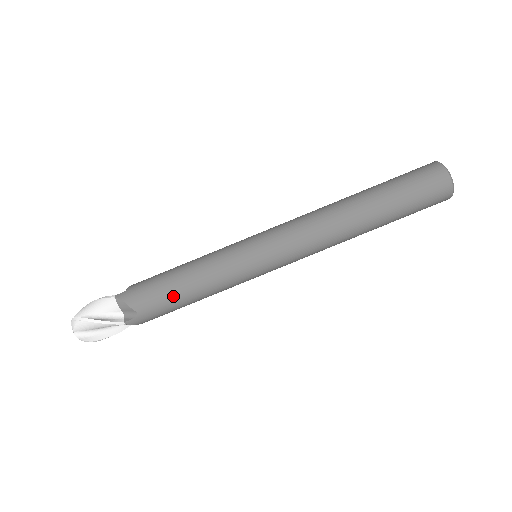
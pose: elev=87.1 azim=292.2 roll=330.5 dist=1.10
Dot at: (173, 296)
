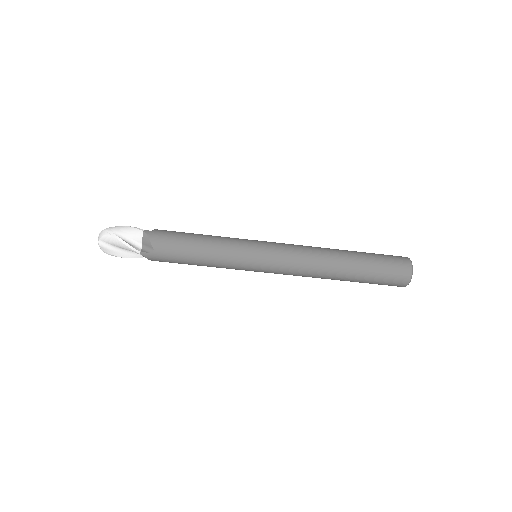
Dot at: (186, 252)
